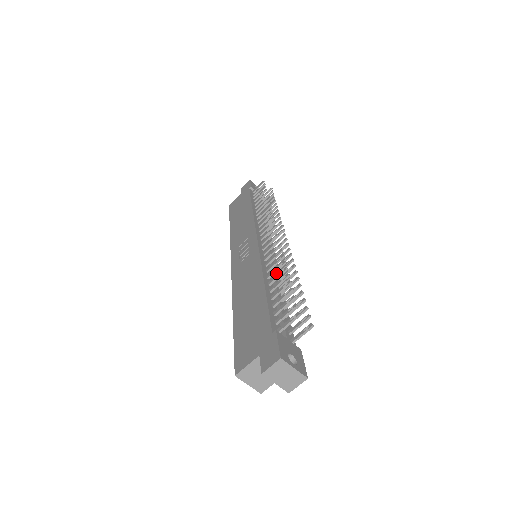
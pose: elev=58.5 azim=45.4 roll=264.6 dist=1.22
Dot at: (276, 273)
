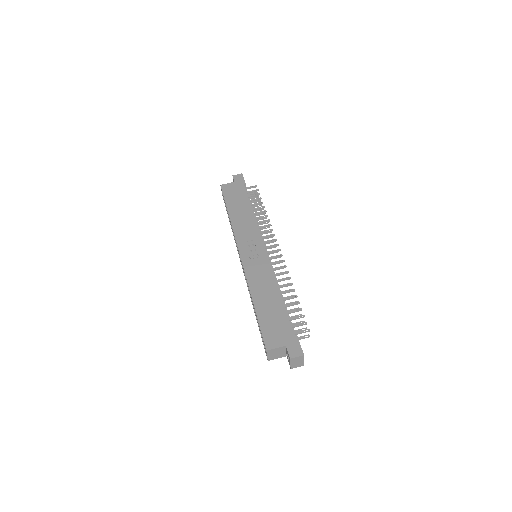
Dot at: occluded
